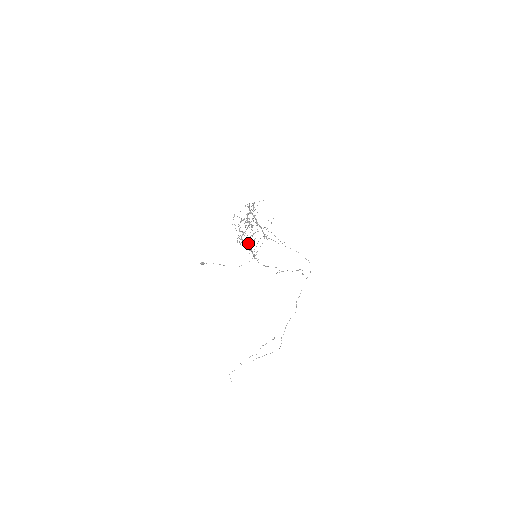
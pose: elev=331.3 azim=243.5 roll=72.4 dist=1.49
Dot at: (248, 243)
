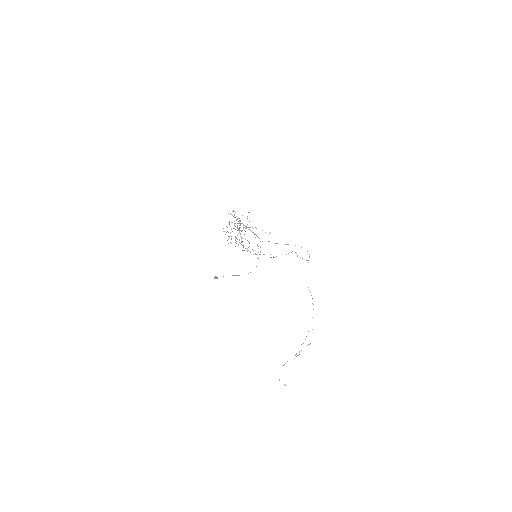
Dot at: occluded
